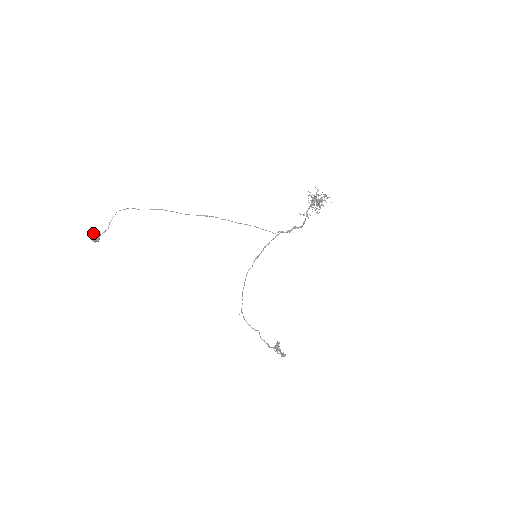
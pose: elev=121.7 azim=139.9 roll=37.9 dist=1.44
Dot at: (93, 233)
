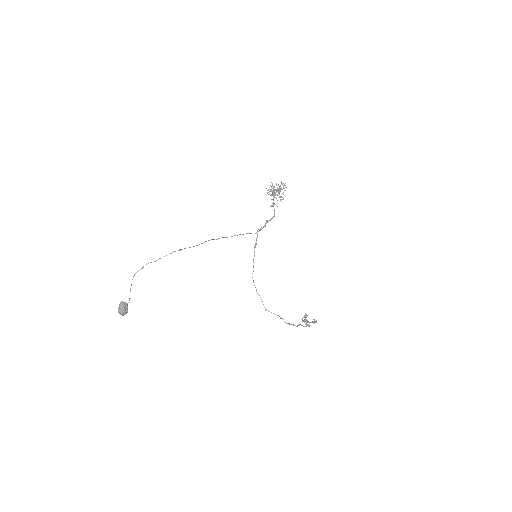
Dot at: (120, 307)
